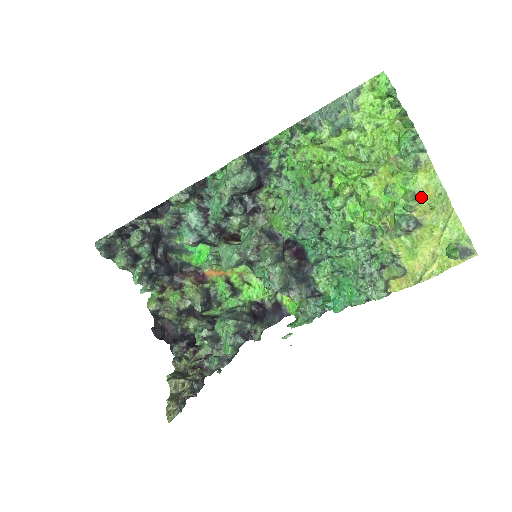
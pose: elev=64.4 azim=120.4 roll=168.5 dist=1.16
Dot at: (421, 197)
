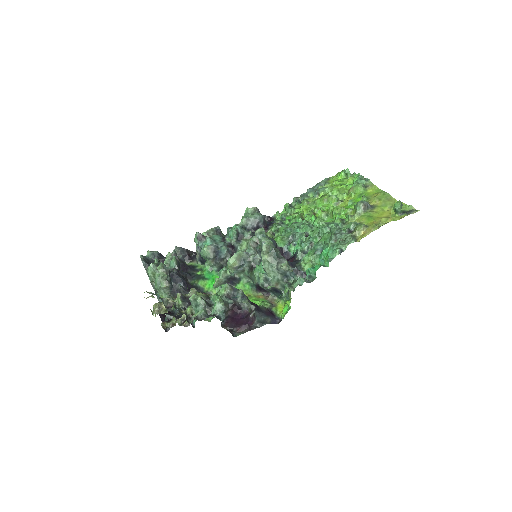
Dot at: (372, 198)
